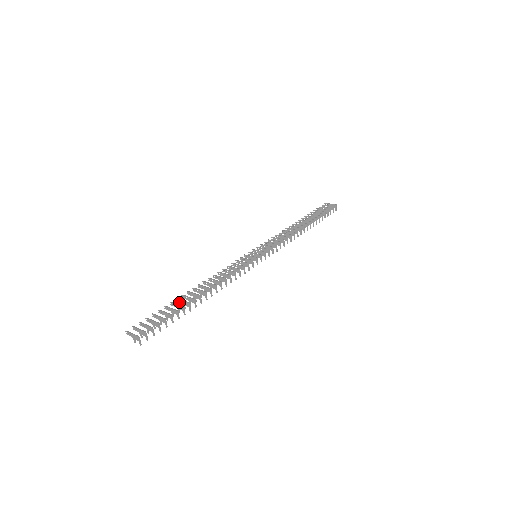
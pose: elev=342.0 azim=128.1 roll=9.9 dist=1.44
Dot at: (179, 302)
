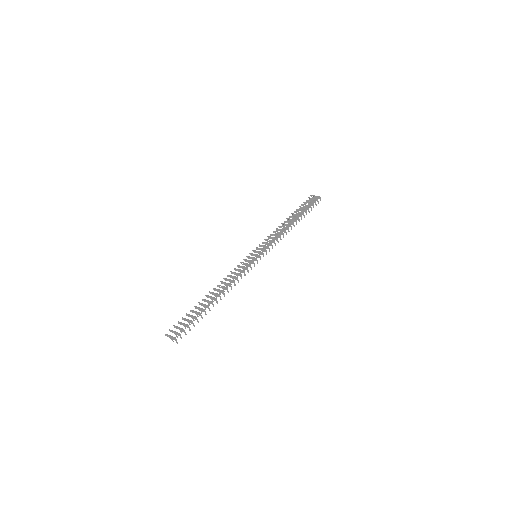
Dot at: (201, 305)
